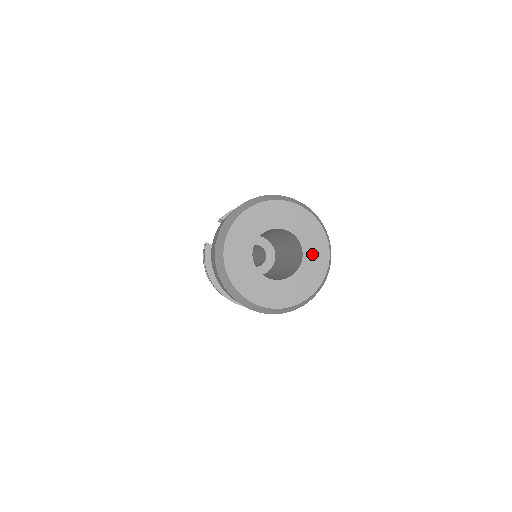
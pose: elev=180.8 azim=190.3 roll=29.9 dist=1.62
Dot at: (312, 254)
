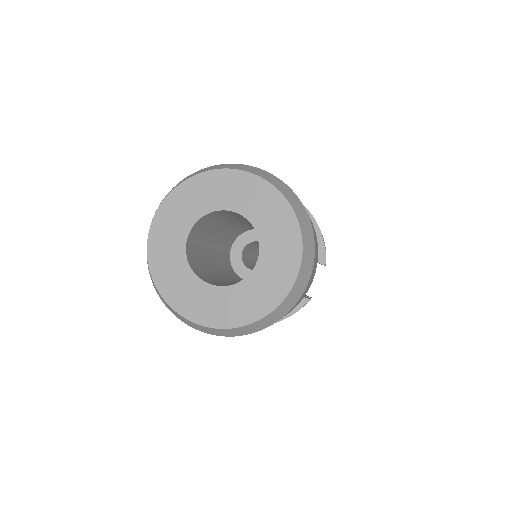
Dot at: (274, 241)
